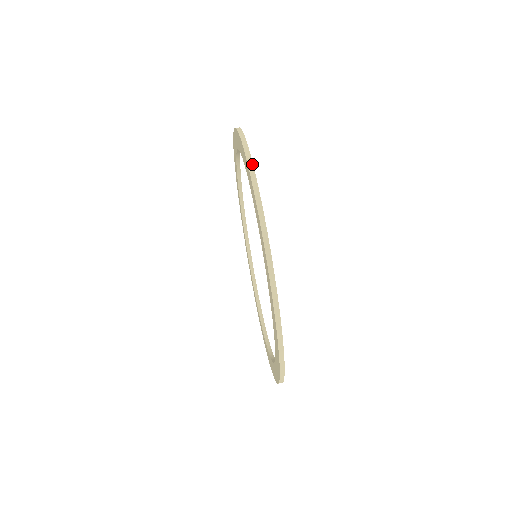
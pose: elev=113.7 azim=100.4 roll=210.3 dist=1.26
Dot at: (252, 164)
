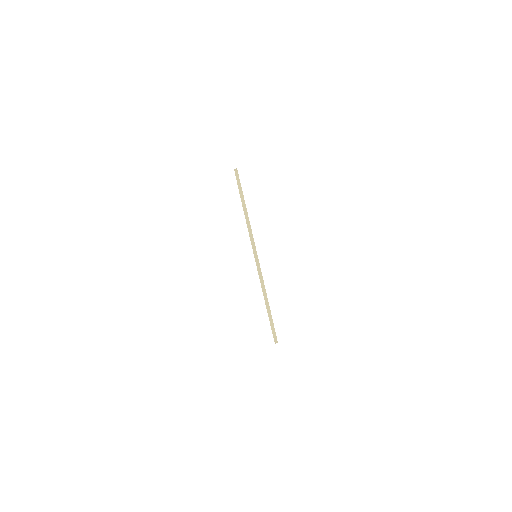
Dot at: (241, 187)
